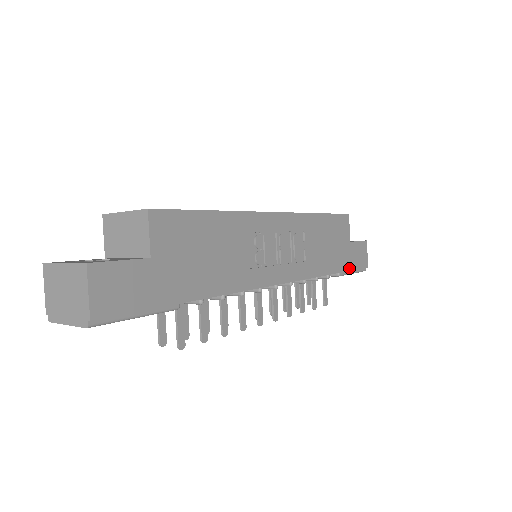
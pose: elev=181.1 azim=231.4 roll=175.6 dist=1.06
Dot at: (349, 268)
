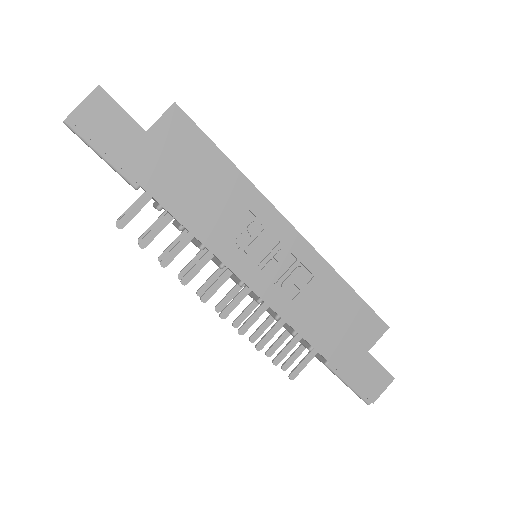
Dot at: (345, 372)
